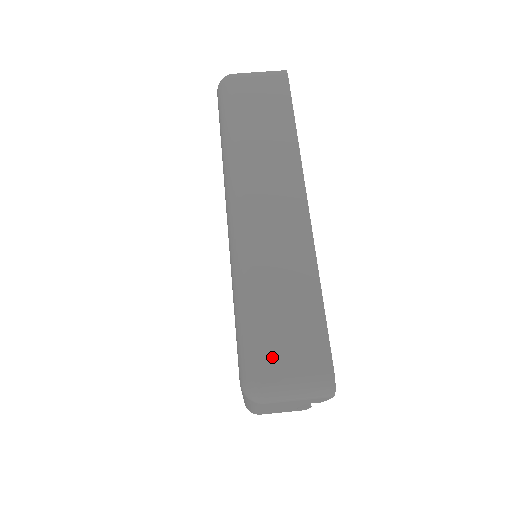
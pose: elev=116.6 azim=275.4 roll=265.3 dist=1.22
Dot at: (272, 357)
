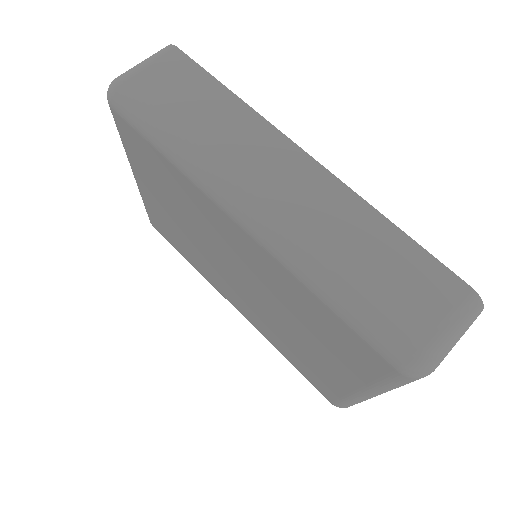
Dot at: (412, 319)
